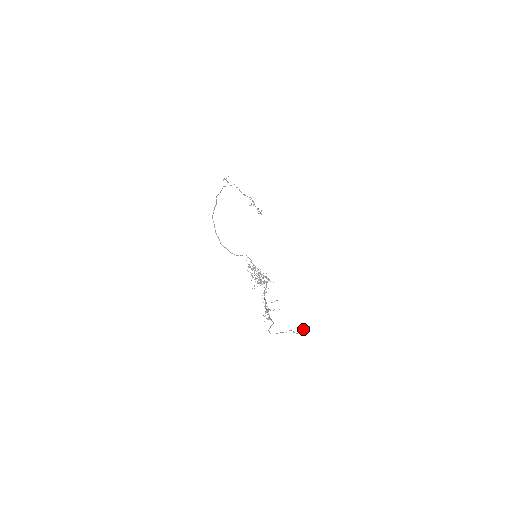
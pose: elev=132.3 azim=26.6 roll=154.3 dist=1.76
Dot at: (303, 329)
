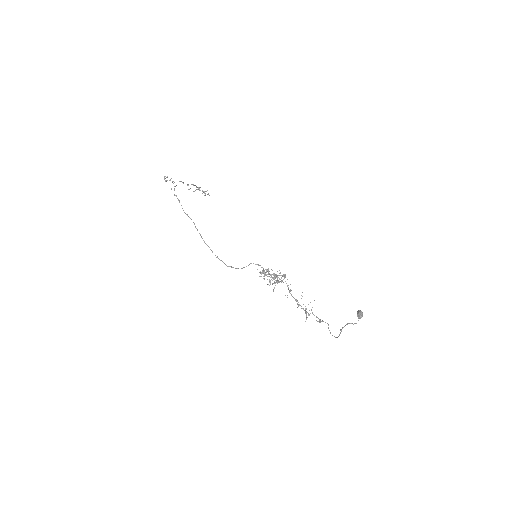
Dot at: (358, 316)
